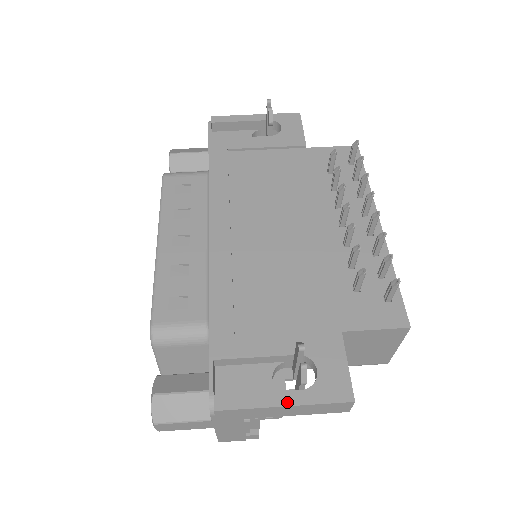
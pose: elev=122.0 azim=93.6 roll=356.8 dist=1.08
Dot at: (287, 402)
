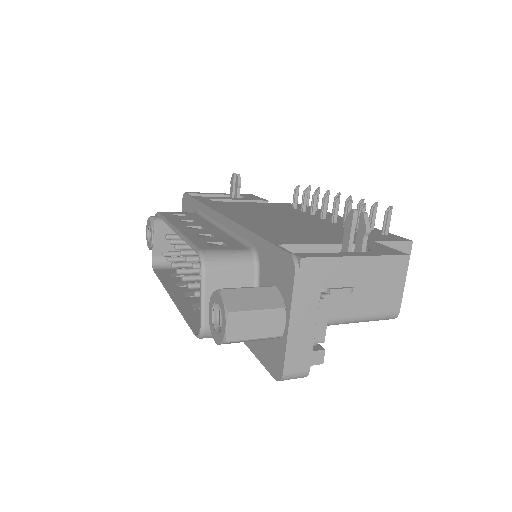
Dot at: (358, 255)
